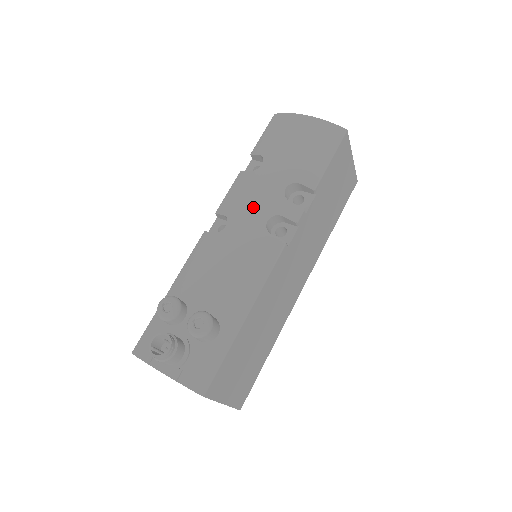
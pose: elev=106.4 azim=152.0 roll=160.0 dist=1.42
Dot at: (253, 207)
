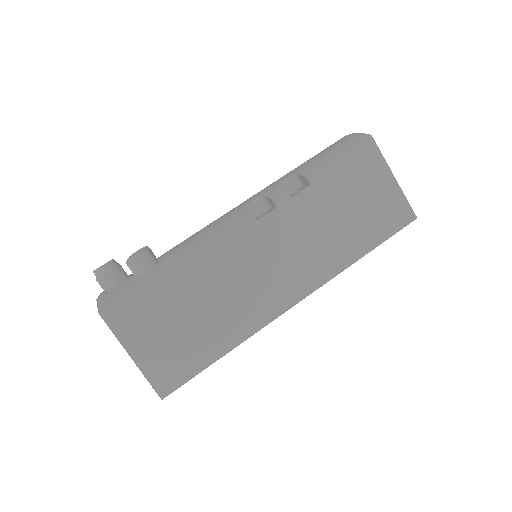
Dot at: occluded
